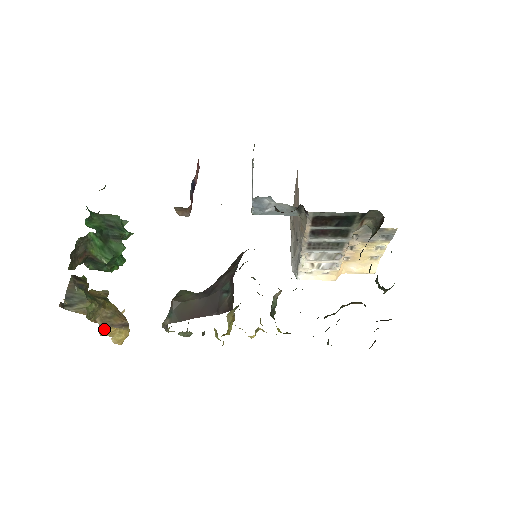
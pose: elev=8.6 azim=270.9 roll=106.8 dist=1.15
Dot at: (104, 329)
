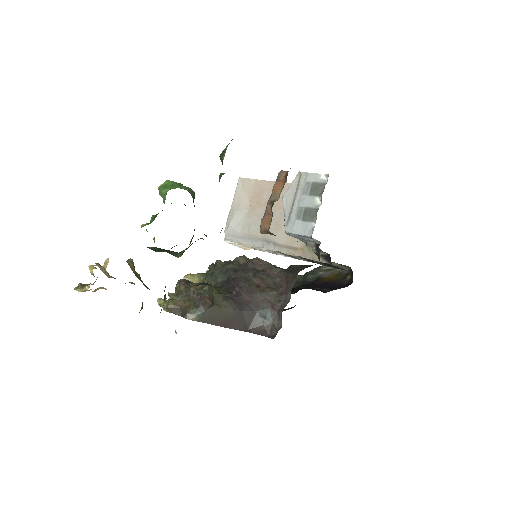
Dot at: (95, 289)
